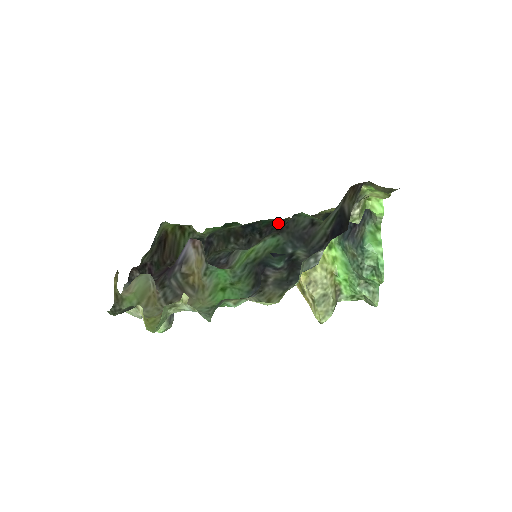
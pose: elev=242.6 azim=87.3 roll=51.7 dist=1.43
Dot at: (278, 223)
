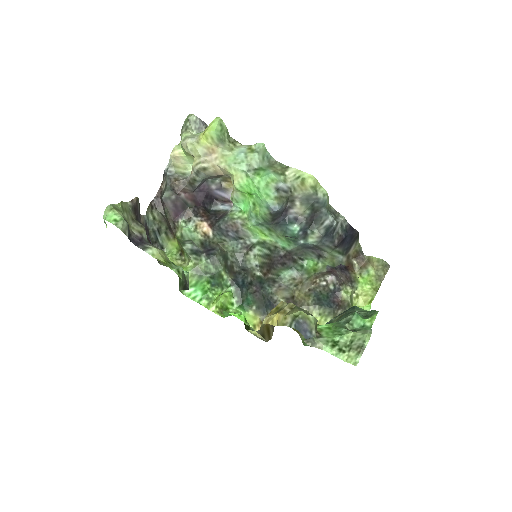
Dot at: (264, 300)
